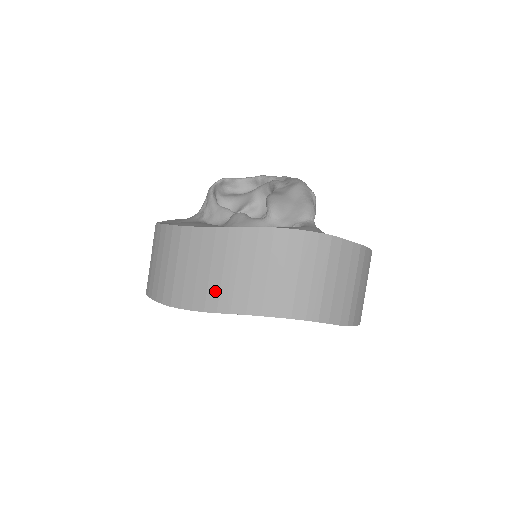
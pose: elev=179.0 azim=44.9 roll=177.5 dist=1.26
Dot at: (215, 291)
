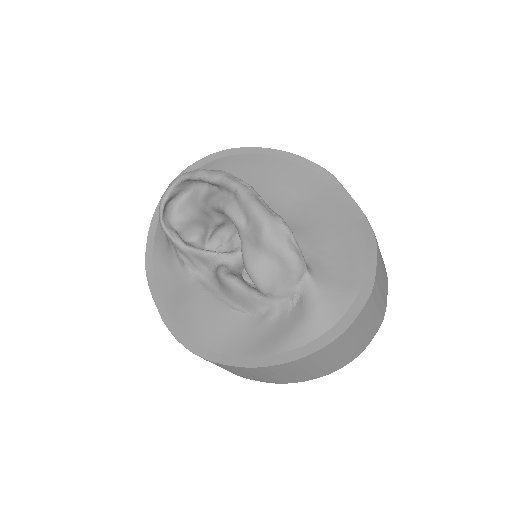
Dot at: (270, 380)
